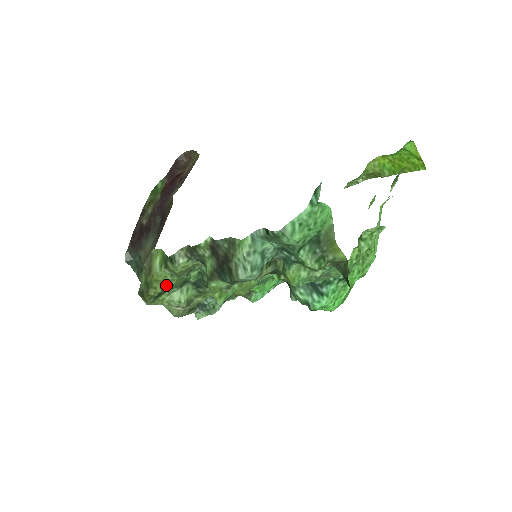
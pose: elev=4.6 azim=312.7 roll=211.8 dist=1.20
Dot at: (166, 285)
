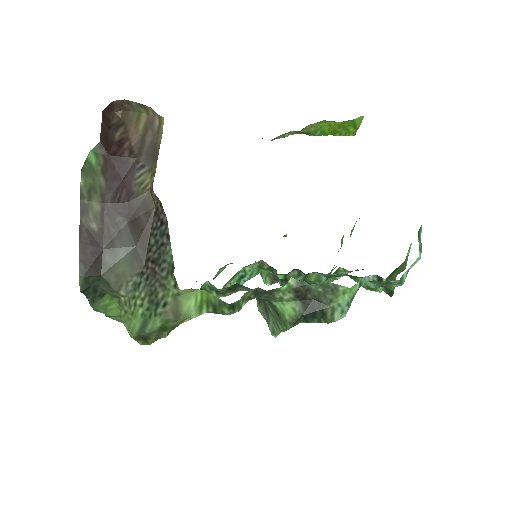
Dot at: occluded
